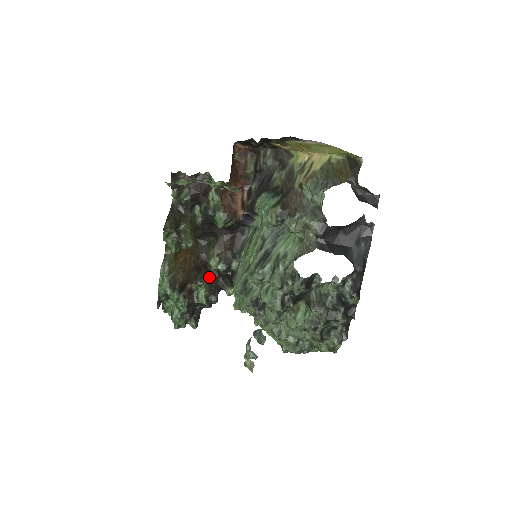
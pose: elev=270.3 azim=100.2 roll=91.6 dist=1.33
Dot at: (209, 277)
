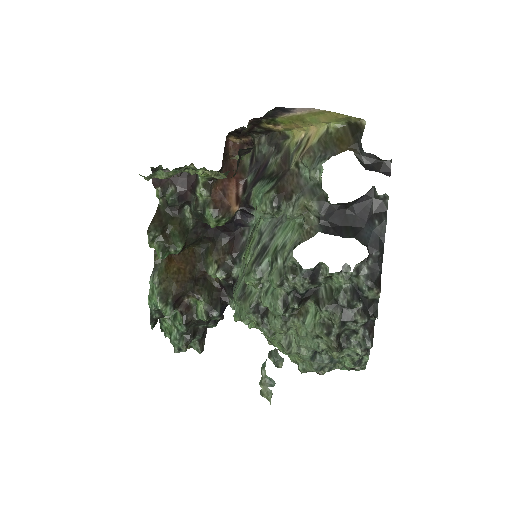
Dot at: (209, 289)
